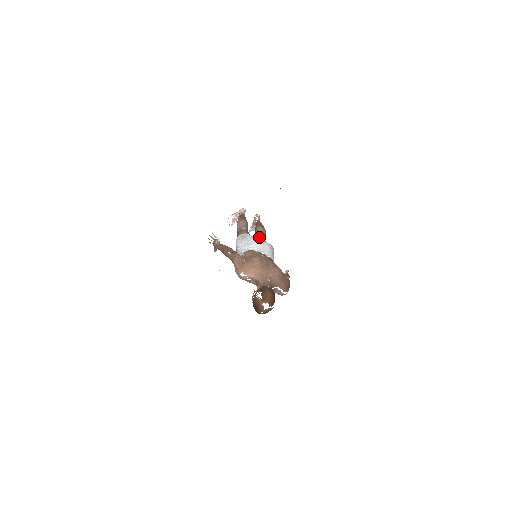
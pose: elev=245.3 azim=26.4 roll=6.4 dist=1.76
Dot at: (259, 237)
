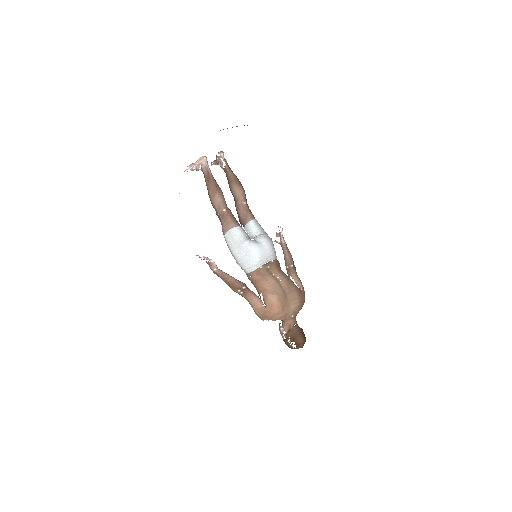
Dot at: (244, 212)
